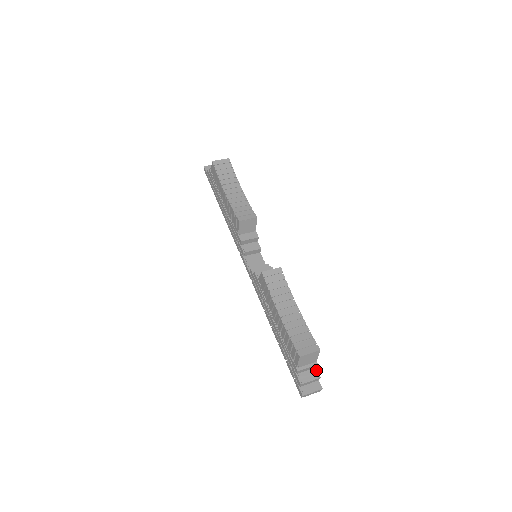
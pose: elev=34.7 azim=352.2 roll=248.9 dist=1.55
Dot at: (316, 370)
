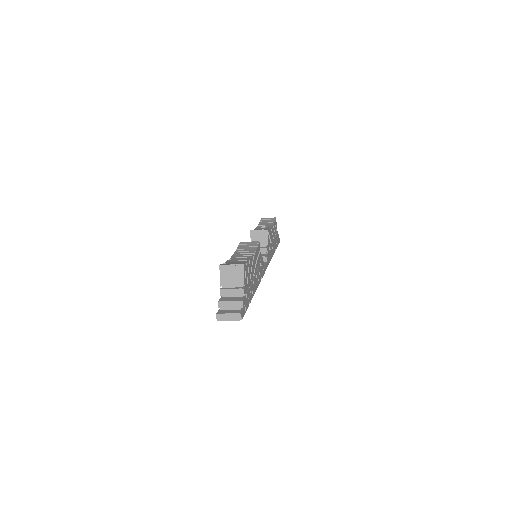
Dot at: (243, 298)
